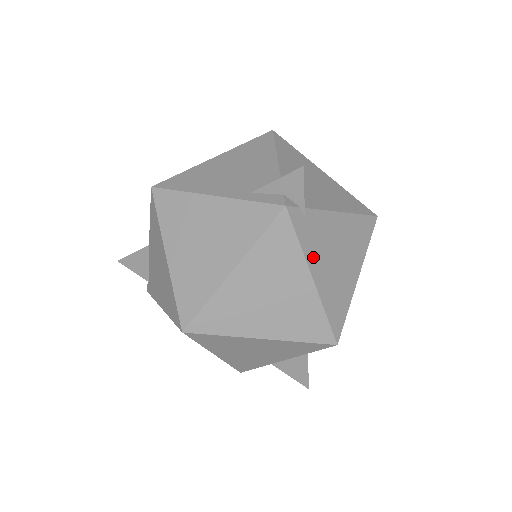
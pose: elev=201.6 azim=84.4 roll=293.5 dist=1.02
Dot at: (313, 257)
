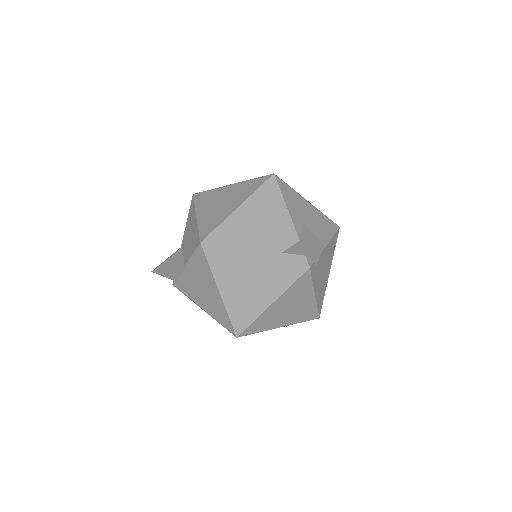
Dot at: (316, 283)
